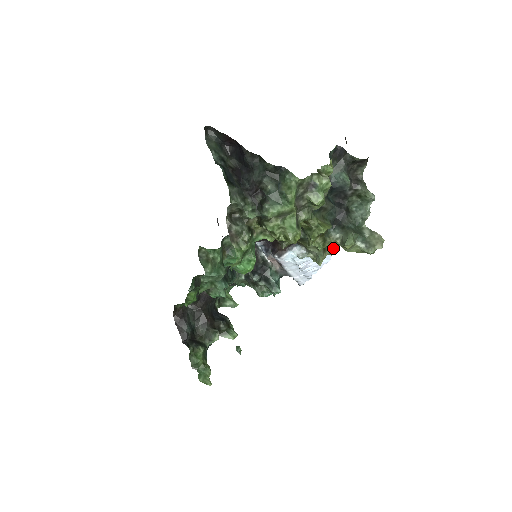
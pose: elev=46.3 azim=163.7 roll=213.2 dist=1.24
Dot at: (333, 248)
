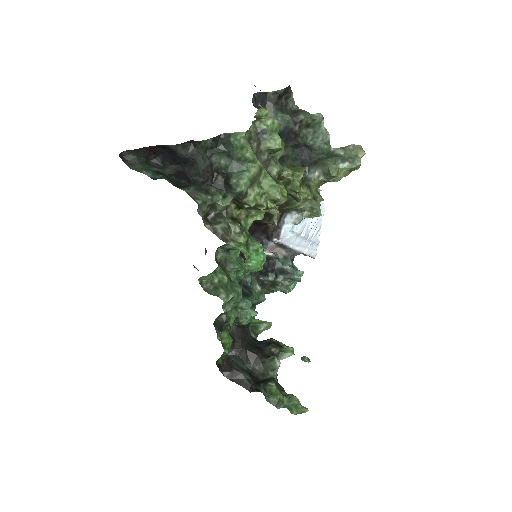
Dot at: occluded
